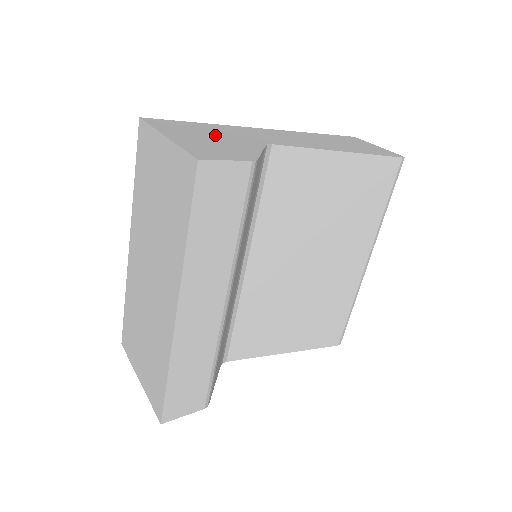
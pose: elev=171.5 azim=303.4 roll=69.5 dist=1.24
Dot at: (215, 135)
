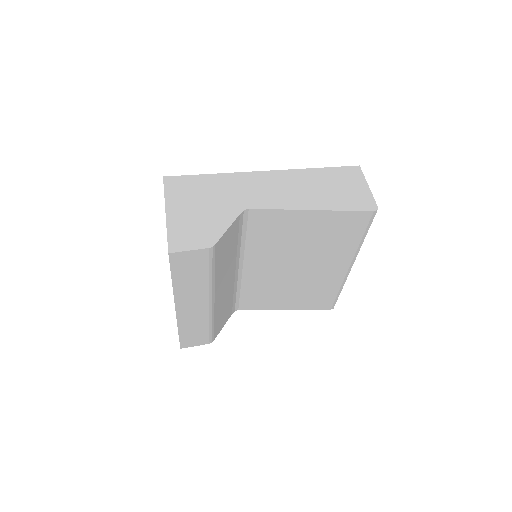
Dot at: (207, 201)
